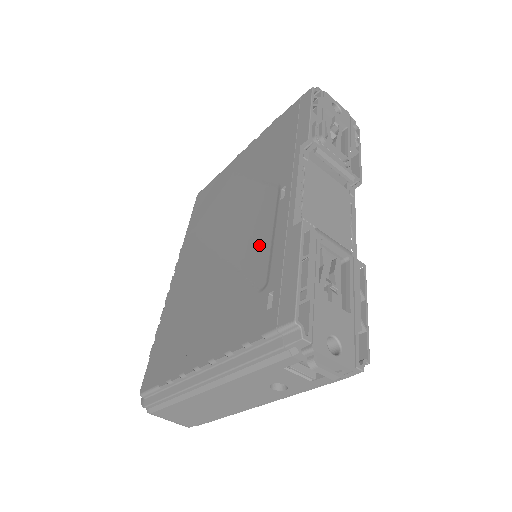
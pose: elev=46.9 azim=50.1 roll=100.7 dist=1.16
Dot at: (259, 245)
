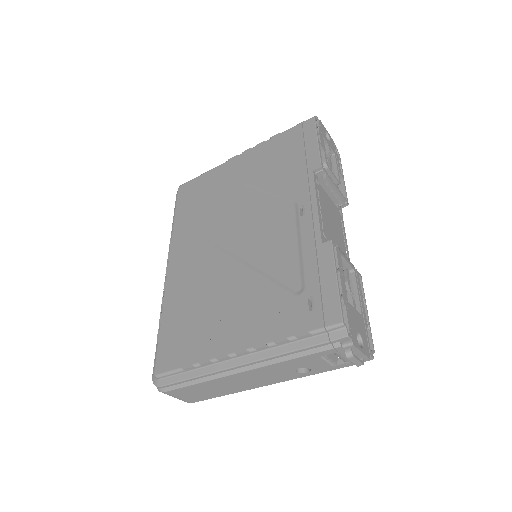
Dot at: (284, 253)
